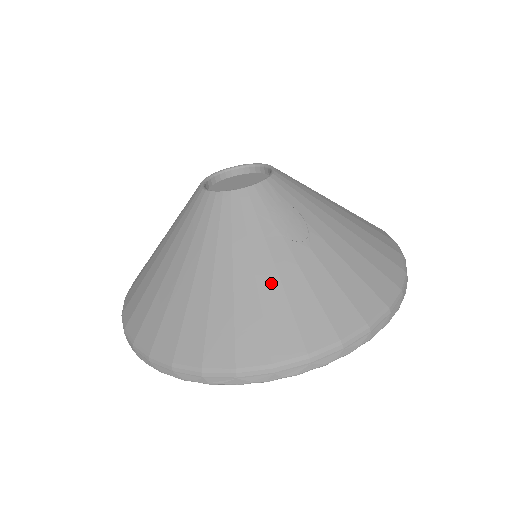
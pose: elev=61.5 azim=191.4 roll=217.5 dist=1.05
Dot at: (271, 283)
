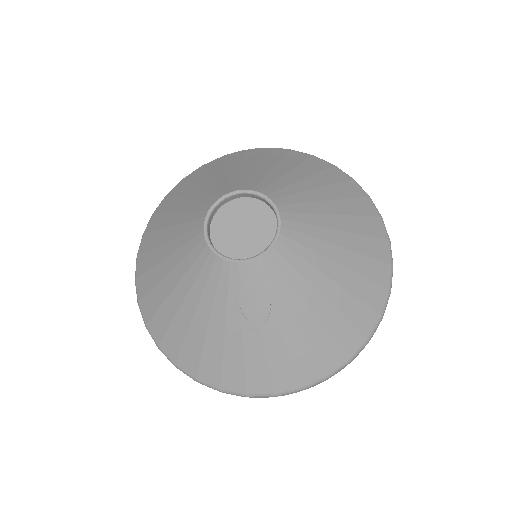
Dot at: (216, 339)
